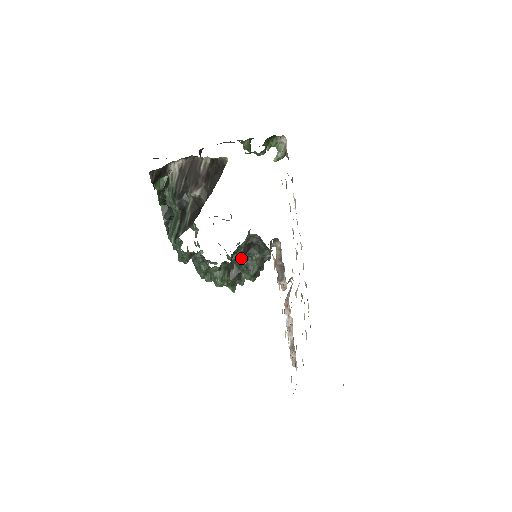
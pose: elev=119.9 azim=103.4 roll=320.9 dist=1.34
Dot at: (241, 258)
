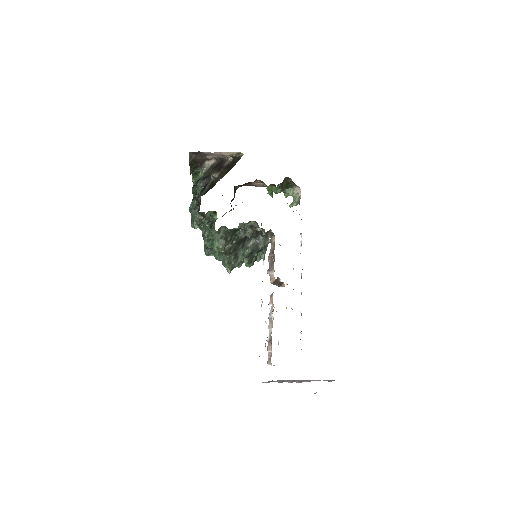
Dot at: (240, 240)
